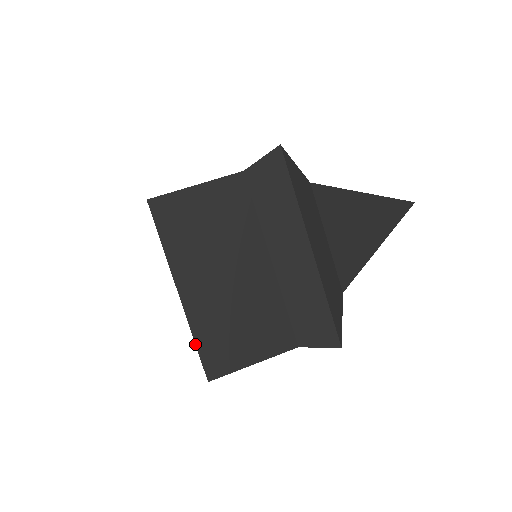
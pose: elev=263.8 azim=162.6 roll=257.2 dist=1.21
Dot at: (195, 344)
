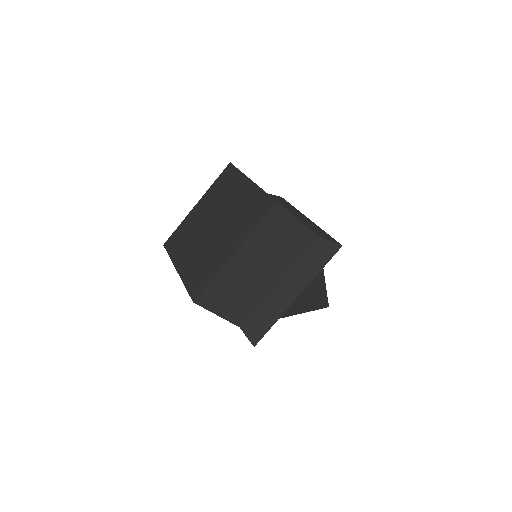
Dot at: (211, 281)
